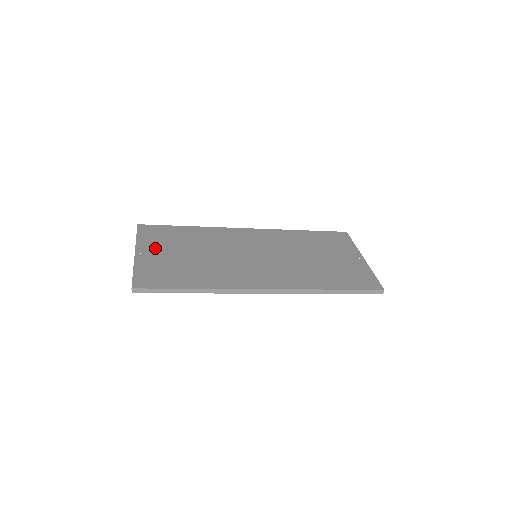
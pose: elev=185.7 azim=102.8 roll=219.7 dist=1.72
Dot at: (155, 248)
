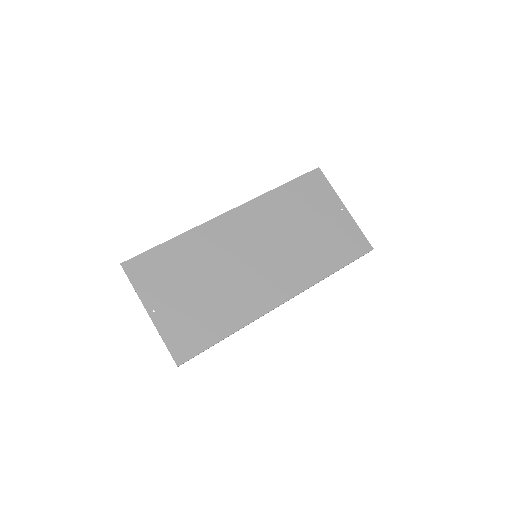
Dot at: (162, 296)
